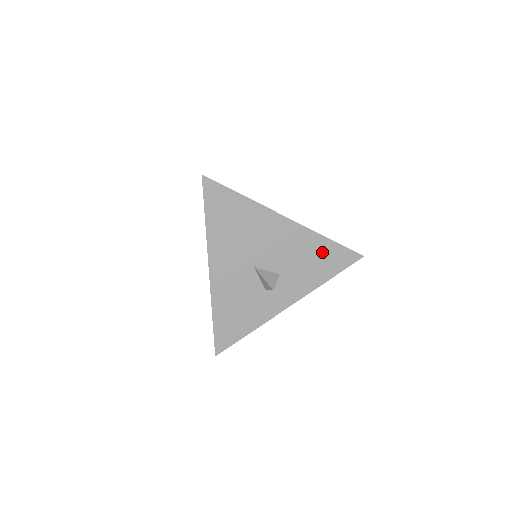
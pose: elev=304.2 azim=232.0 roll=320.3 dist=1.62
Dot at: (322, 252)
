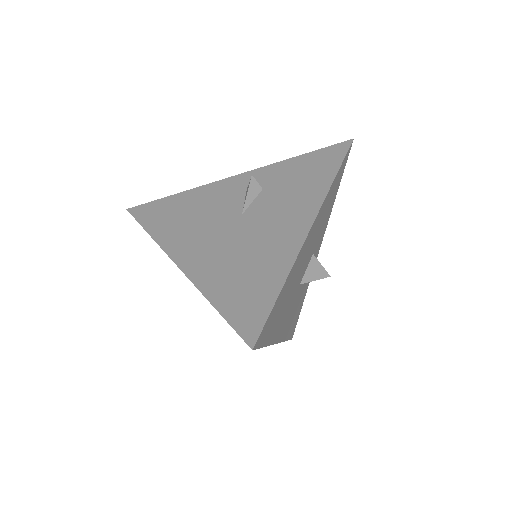
Dot at: (332, 192)
